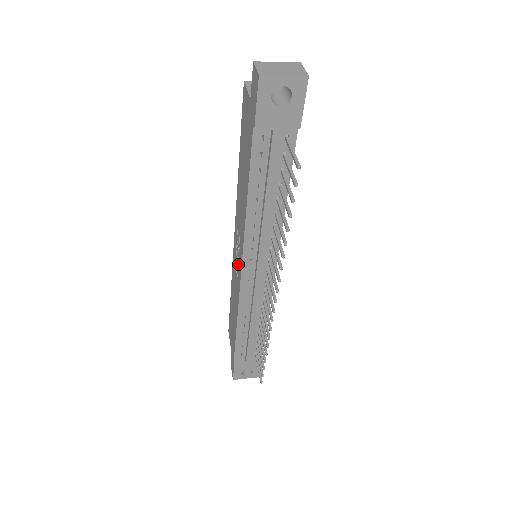
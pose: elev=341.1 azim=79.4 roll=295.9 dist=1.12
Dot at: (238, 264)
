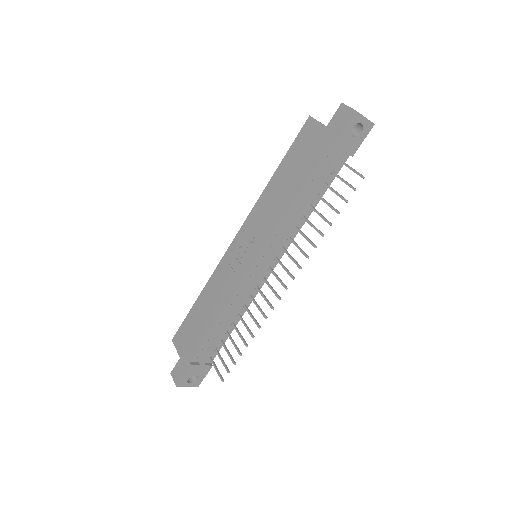
Dot at: (244, 259)
